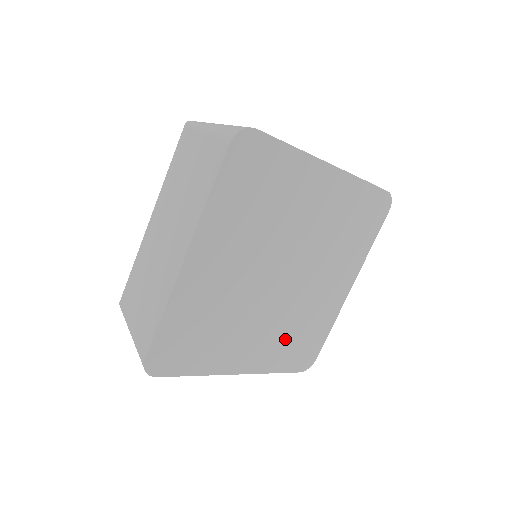
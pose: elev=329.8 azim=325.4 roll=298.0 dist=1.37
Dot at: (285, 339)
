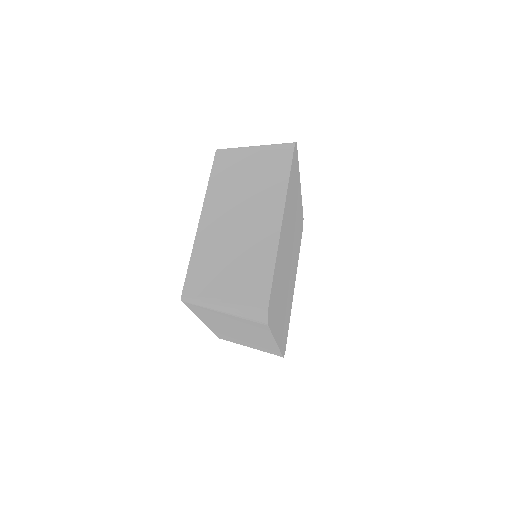
Dot at: (284, 319)
